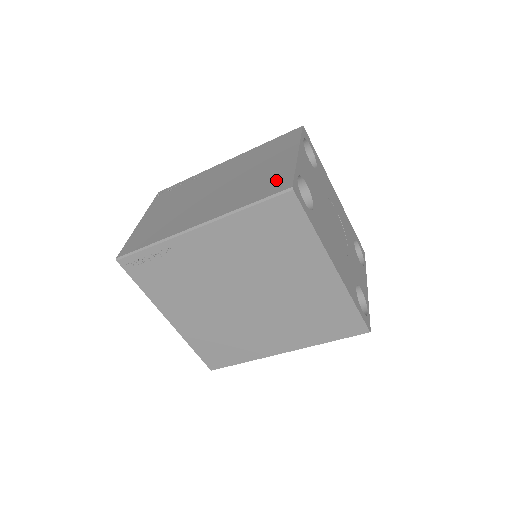
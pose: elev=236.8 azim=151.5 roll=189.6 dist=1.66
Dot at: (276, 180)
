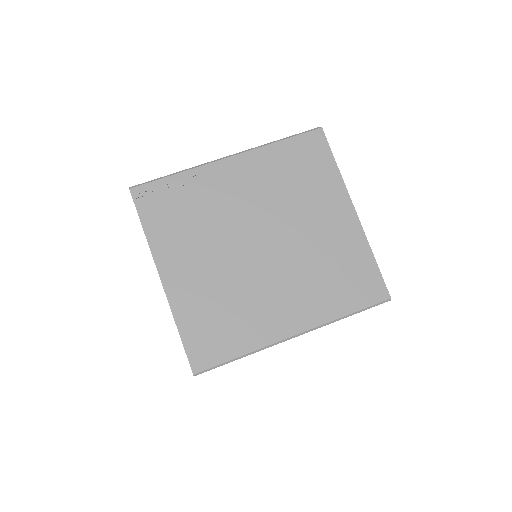
Dot at: occluded
